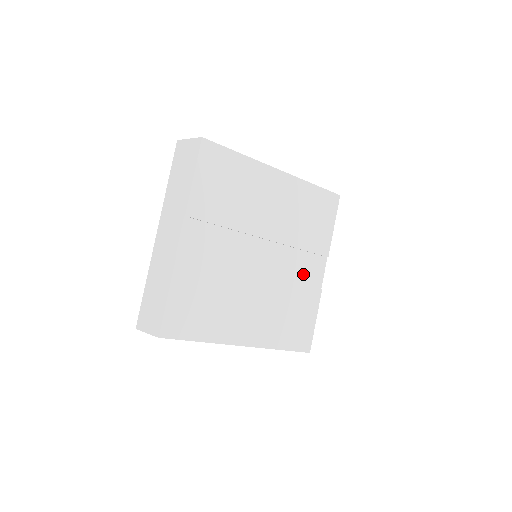
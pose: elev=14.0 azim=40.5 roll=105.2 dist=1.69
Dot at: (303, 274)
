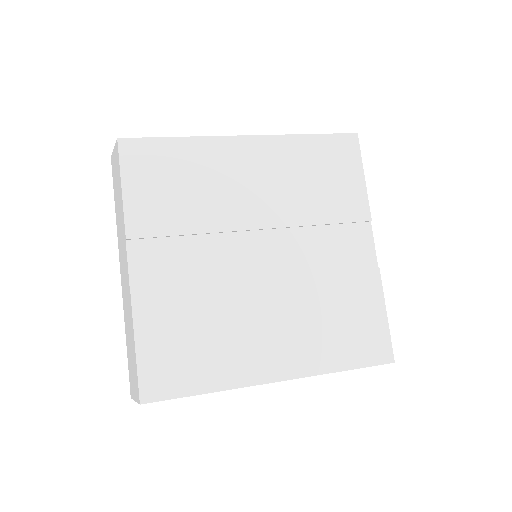
Dot at: (338, 256)
